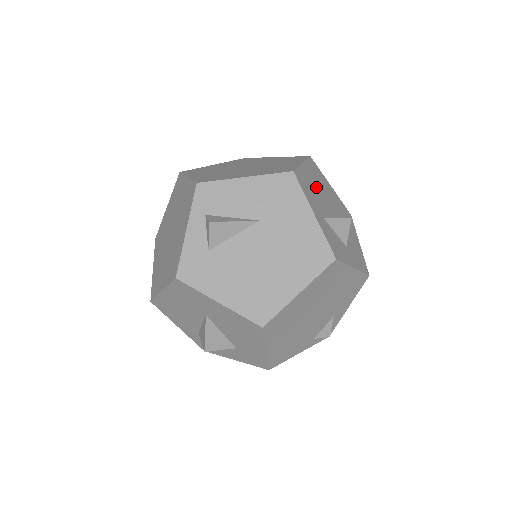
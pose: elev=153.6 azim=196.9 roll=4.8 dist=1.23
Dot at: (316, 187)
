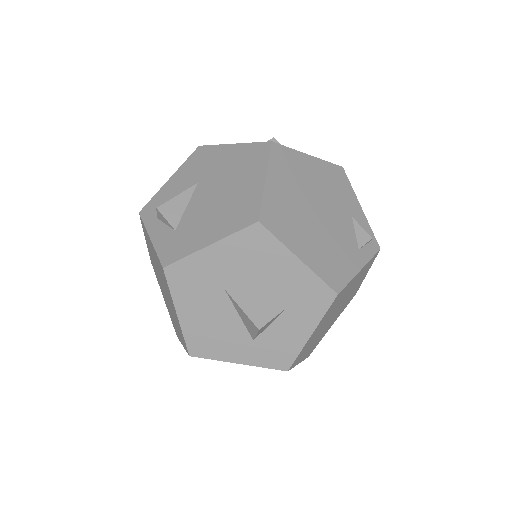
Dot at: occluded
